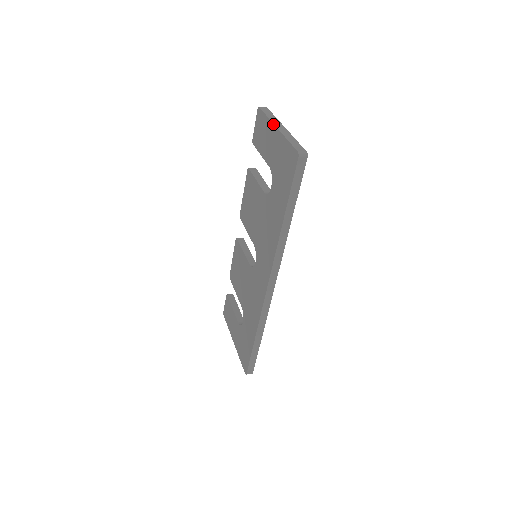
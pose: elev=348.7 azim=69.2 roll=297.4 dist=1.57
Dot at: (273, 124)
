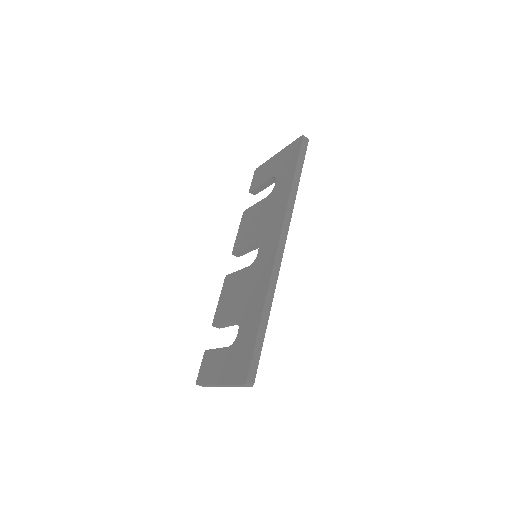
Dot at: (273, 156)
